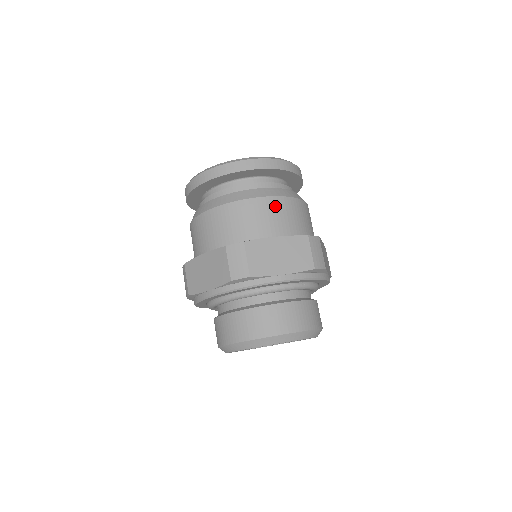
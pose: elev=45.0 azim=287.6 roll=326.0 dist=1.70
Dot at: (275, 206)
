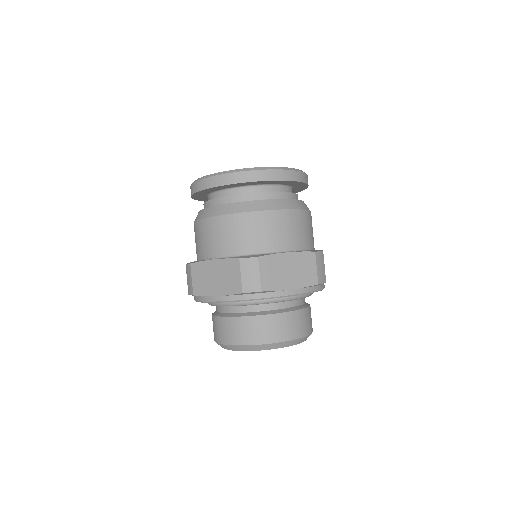
Dot at: (287, 220)
